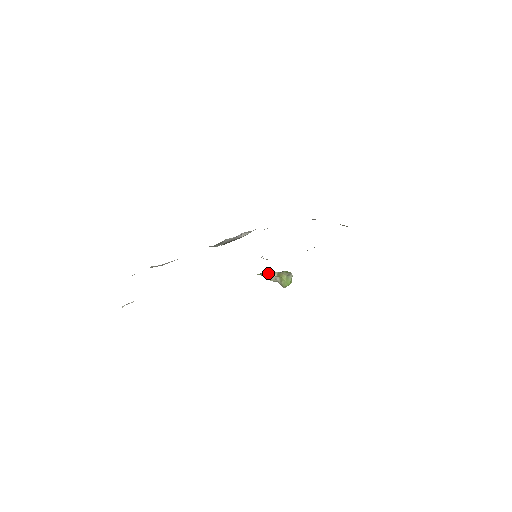
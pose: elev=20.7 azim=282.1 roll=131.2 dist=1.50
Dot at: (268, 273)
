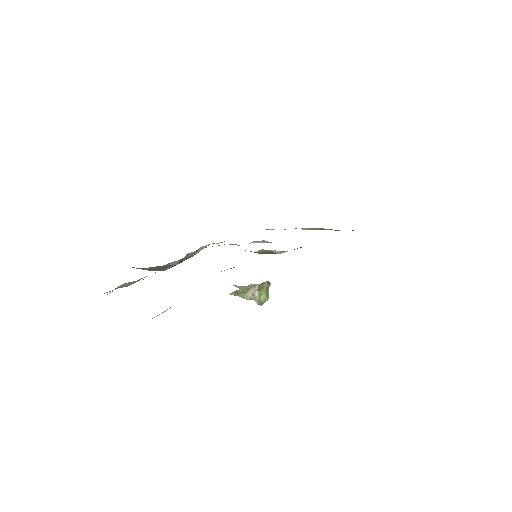
Dot at: occluded
